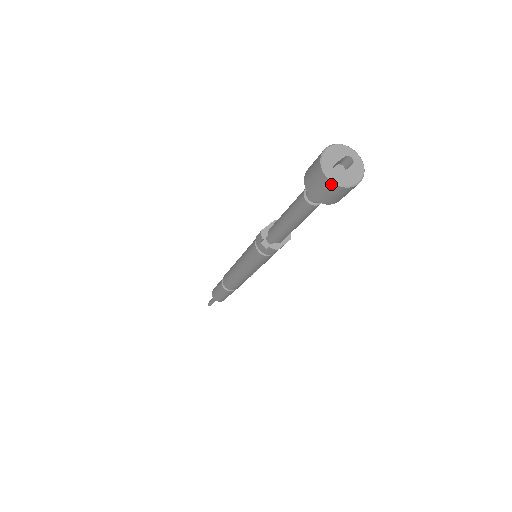
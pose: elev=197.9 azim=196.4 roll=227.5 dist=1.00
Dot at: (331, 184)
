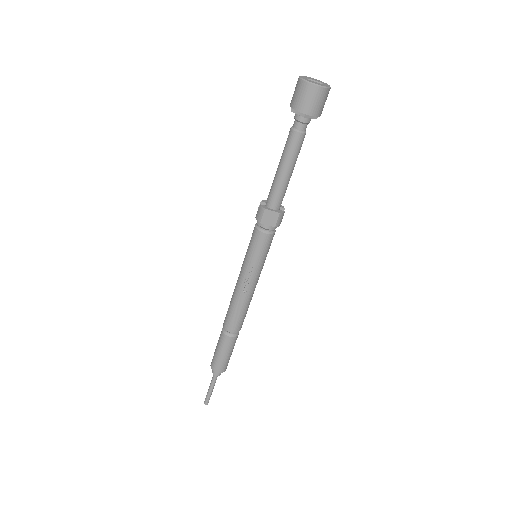
Dot at: (299, 80)
